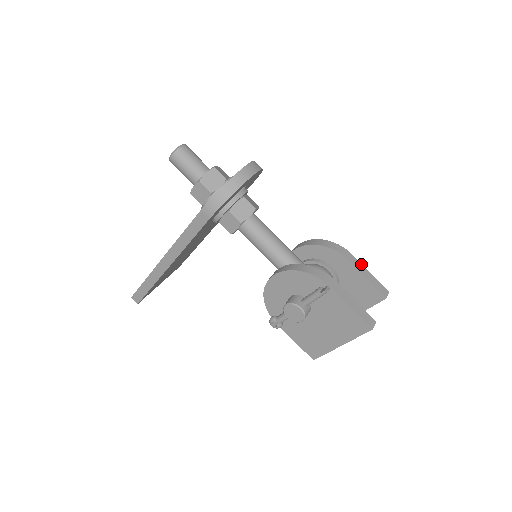
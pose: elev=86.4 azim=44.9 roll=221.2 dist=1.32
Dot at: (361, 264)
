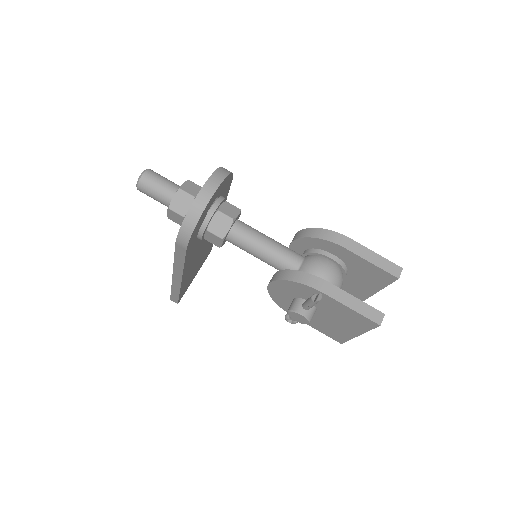
Dot at: (363, 247)
